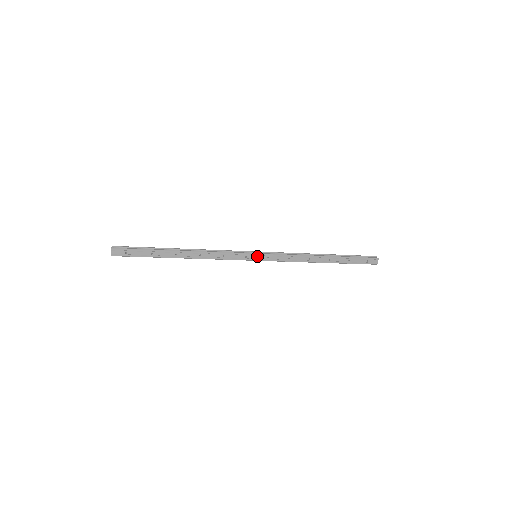
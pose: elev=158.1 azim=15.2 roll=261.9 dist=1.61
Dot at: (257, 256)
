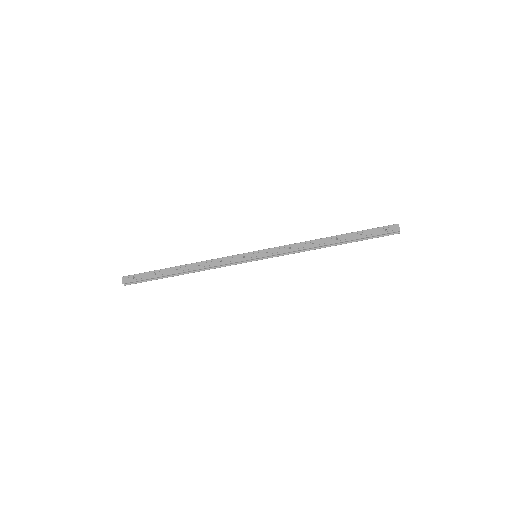
Dot at: (255, 254)
